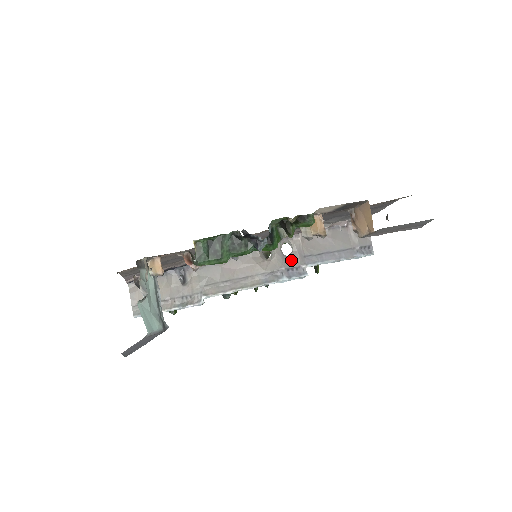
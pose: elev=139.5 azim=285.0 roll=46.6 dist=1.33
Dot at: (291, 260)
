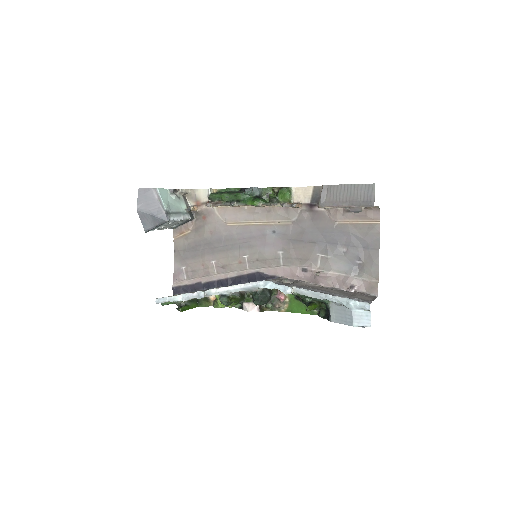
Dot at: (285, 283)
